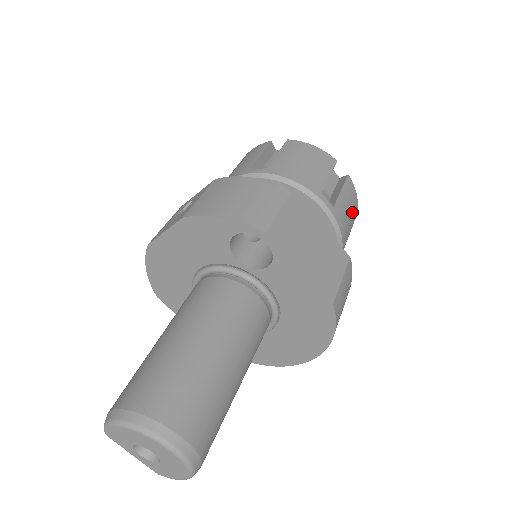
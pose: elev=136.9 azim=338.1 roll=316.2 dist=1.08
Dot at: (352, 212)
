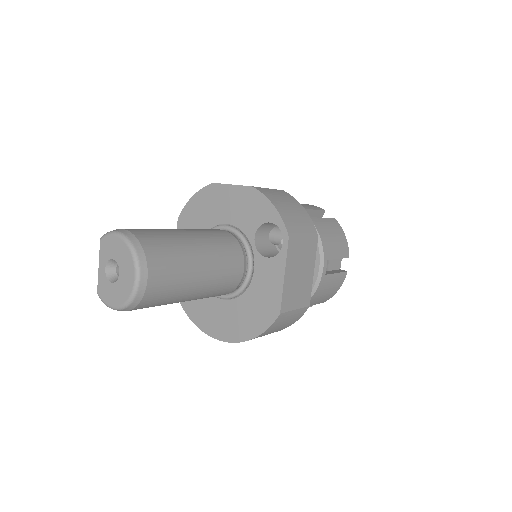
Dot at: (329, 293)
